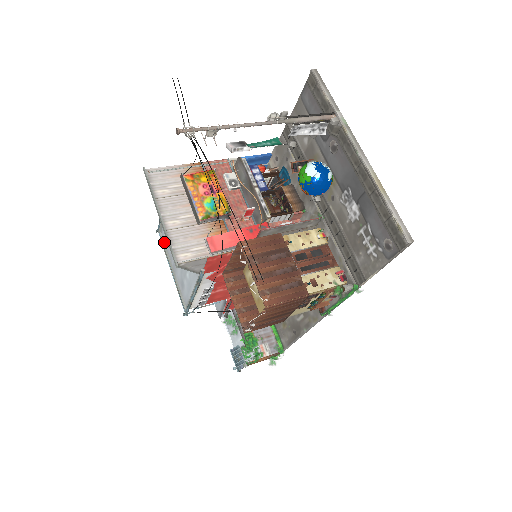
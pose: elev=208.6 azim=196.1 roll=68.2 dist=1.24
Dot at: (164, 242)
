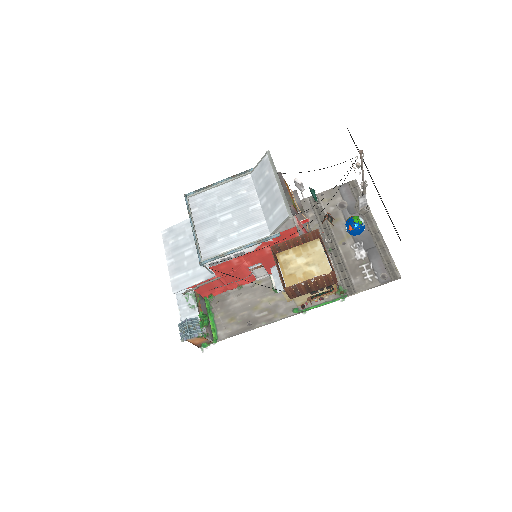
Dot at: (190, 206)
